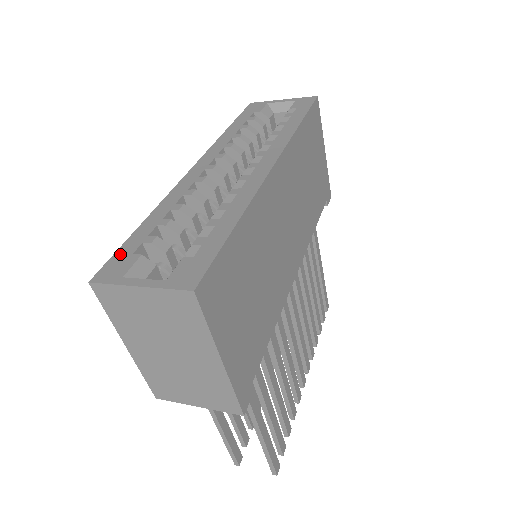
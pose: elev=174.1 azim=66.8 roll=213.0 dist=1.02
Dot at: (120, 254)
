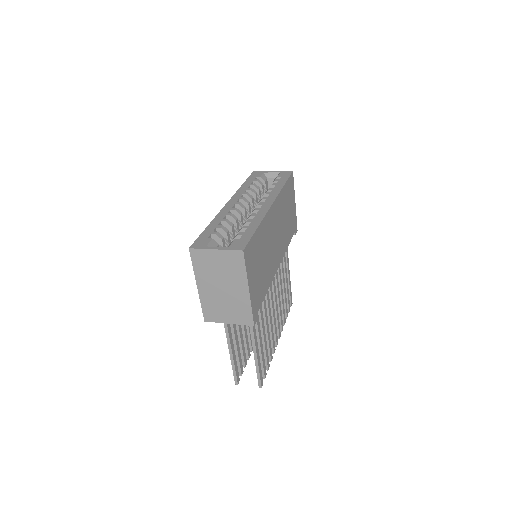
Dot at: (201, 238)
